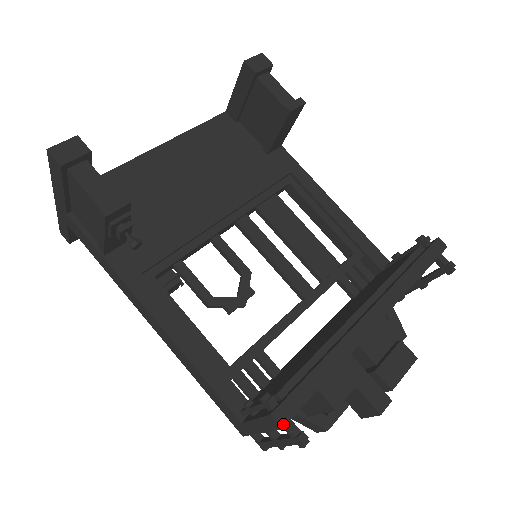
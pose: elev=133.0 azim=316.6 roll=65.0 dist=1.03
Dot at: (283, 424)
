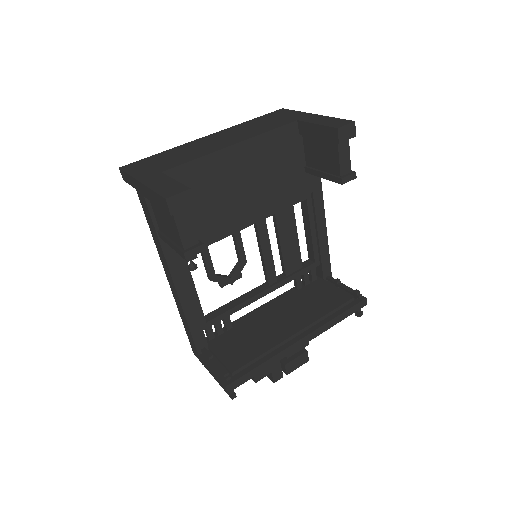
Dot at: (229, 392)
